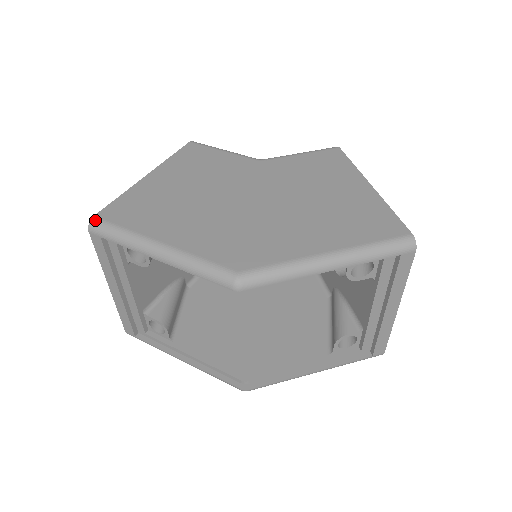
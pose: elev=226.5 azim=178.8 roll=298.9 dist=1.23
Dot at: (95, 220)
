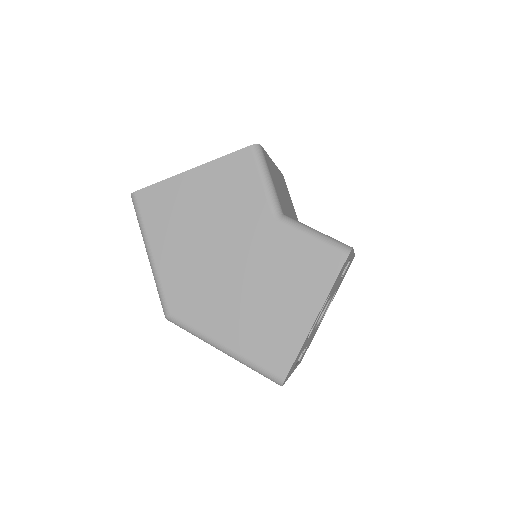
Dot at: (134, 196)
